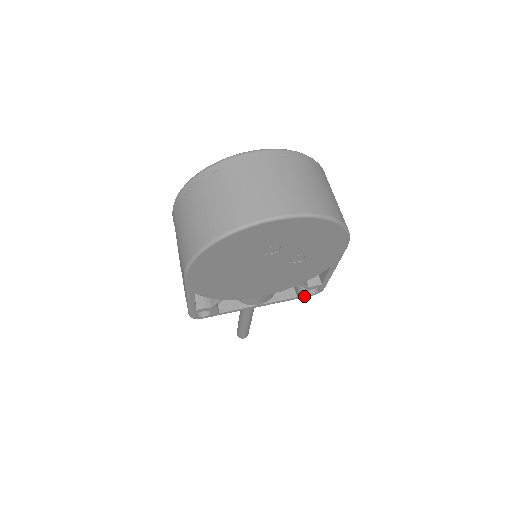
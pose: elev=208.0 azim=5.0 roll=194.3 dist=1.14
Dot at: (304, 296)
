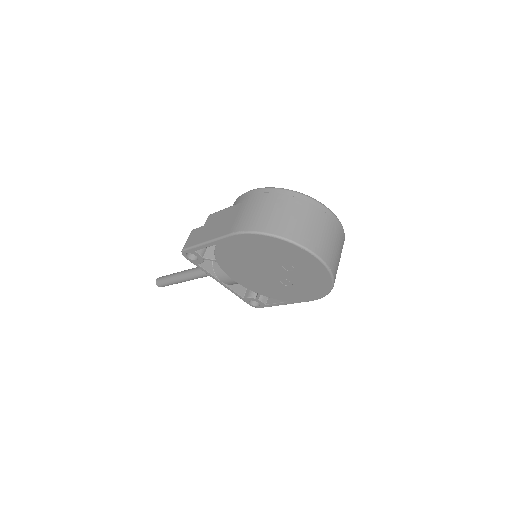
Dot at: (246, 301)
